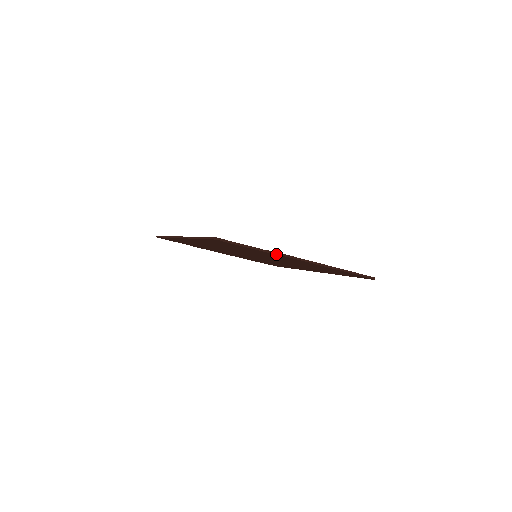
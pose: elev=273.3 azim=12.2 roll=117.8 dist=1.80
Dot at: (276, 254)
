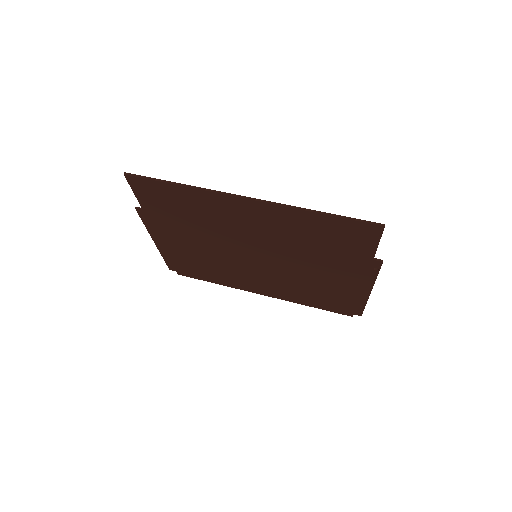
Dot at: (379, 265)
